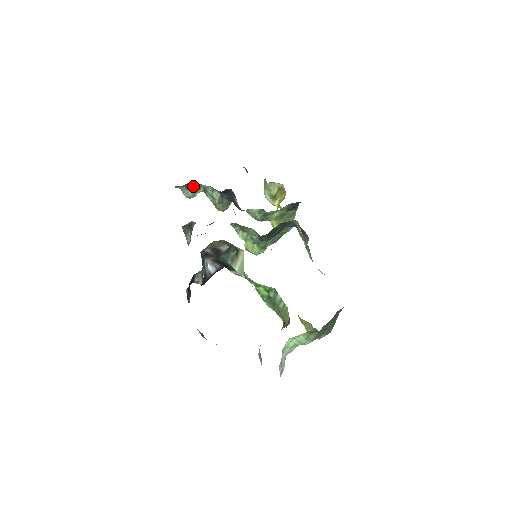
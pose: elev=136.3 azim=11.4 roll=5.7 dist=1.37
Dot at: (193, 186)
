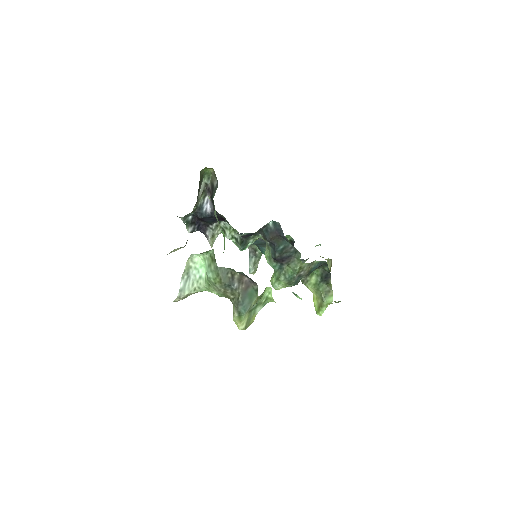
Dot at: occluded
